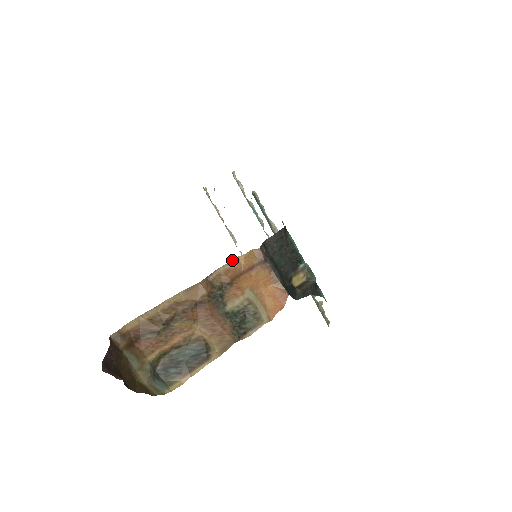
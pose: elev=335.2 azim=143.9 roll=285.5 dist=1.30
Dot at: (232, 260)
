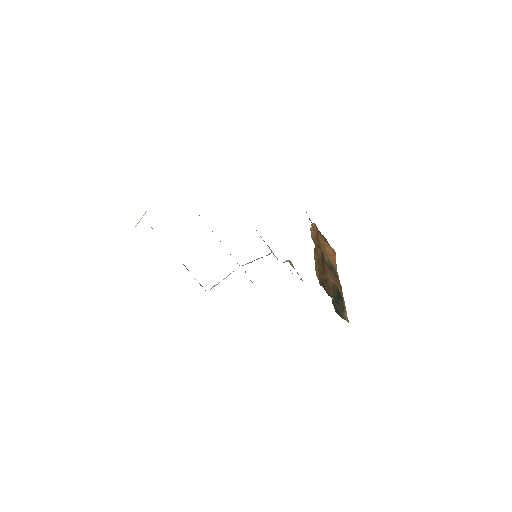
Dot at: occluded
